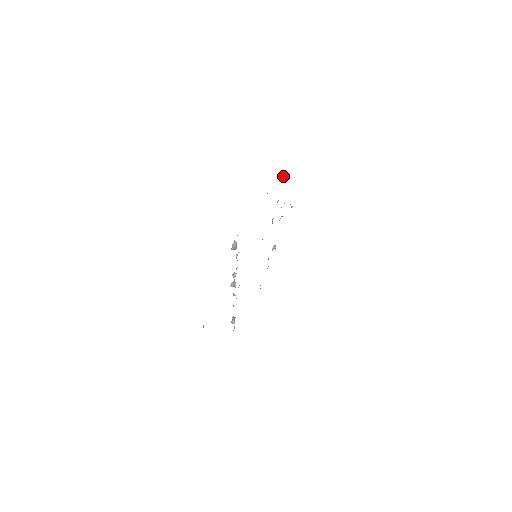
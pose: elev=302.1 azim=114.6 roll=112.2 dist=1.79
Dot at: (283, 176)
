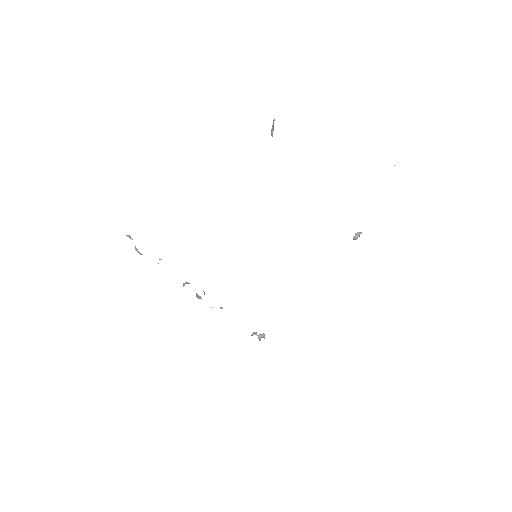
Dot at: (273, 125)
